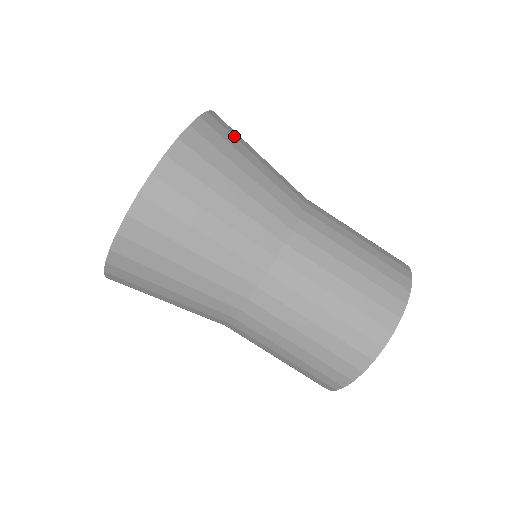
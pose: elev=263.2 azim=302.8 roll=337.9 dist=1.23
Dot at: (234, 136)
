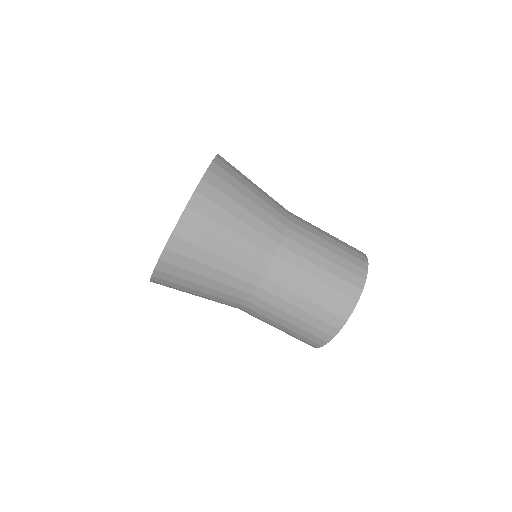
Dot at: occluded
